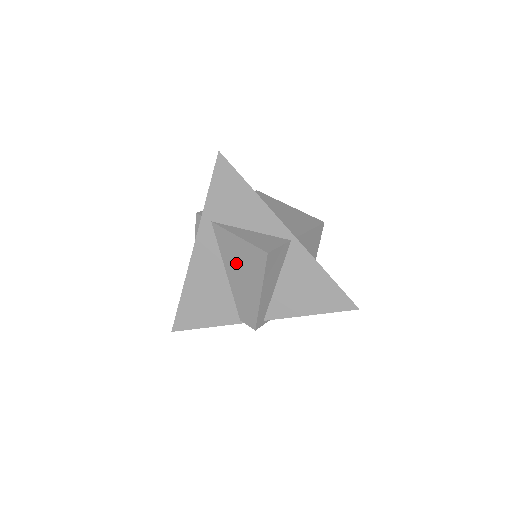
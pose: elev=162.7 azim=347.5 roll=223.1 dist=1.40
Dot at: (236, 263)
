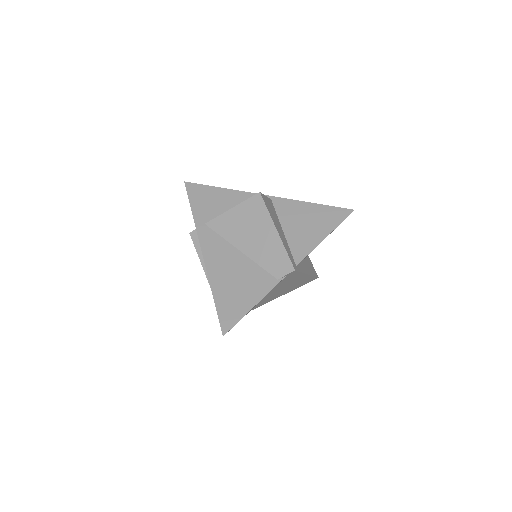
Dot at: (242, 231)
